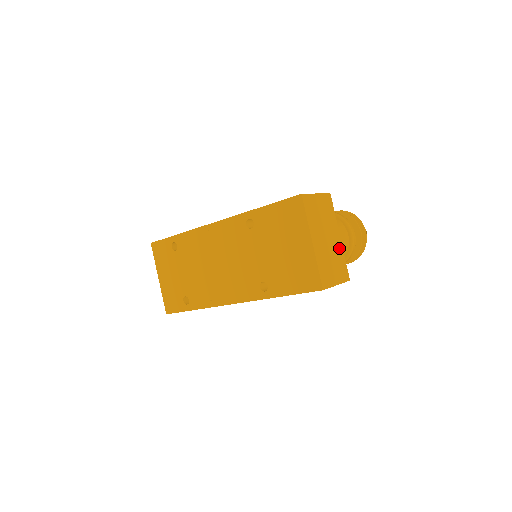
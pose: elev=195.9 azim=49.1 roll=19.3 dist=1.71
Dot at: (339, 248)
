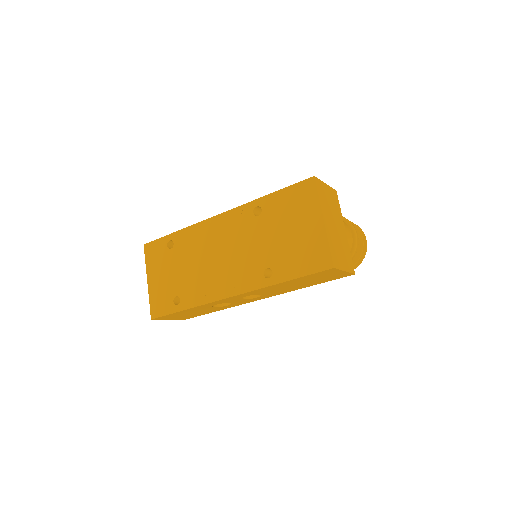
Dot at: (345, 240)
